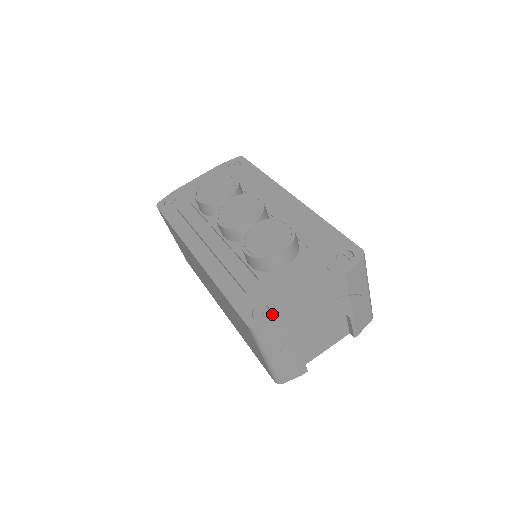
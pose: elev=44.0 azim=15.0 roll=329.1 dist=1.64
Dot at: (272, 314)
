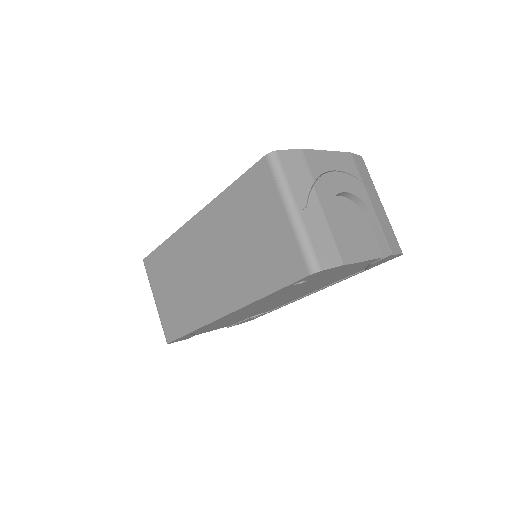
Dot at: occluded
